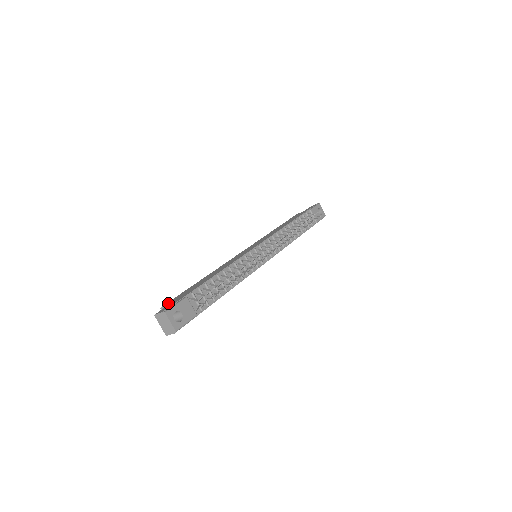
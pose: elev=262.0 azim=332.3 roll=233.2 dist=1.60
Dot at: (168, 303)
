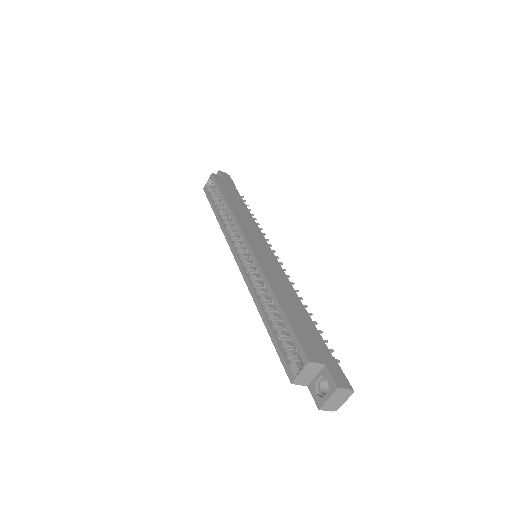
Dot at: (314, 356)
